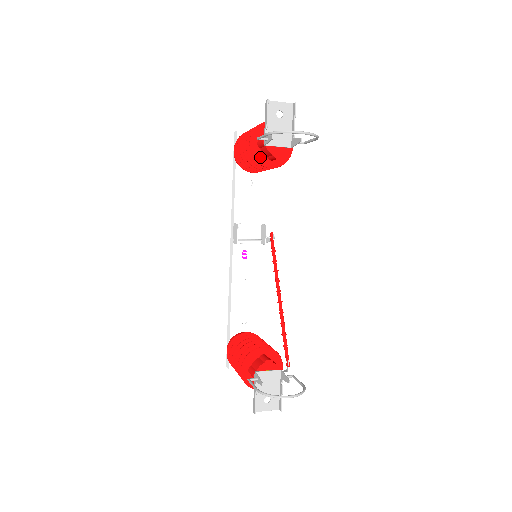
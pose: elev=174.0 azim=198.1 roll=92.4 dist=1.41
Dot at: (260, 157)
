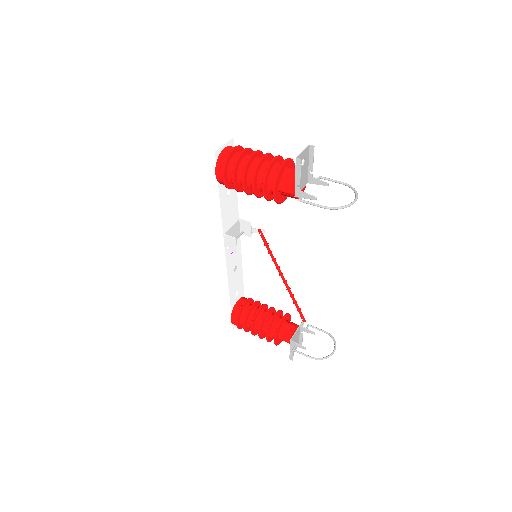
Dot at: (280, 198)
